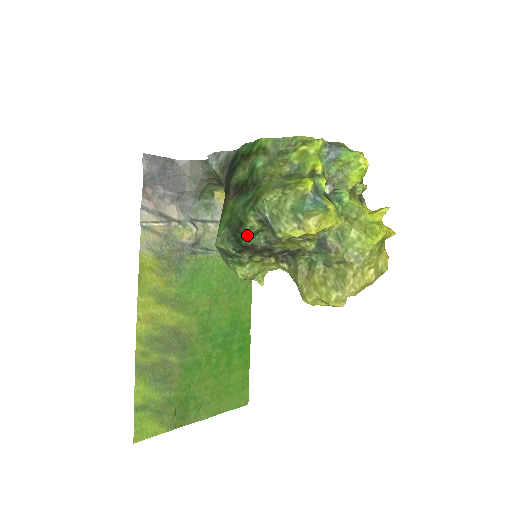
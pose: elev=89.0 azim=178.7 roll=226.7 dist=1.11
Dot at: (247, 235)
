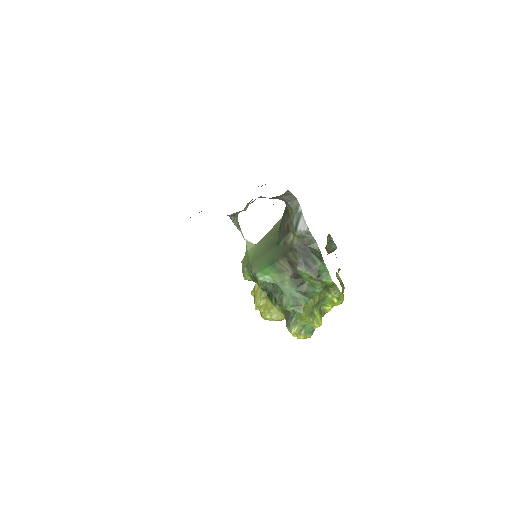
Dot at: occluded
